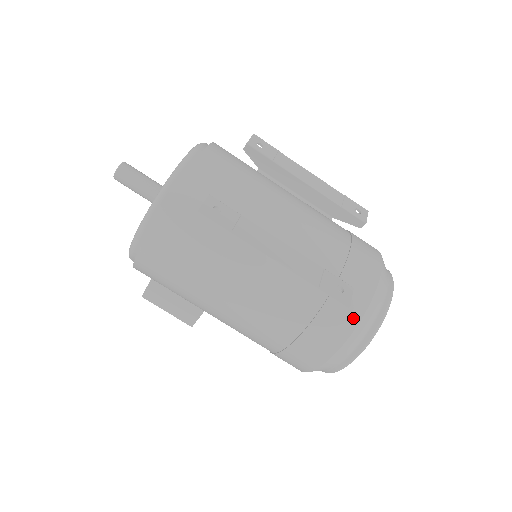
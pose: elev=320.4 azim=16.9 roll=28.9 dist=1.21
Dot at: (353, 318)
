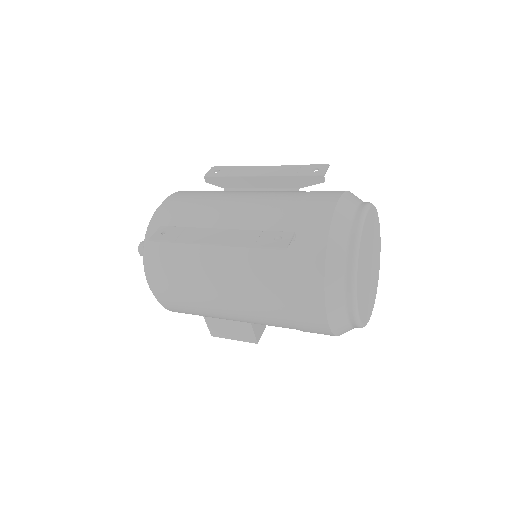
Dot at: (318, 259)
